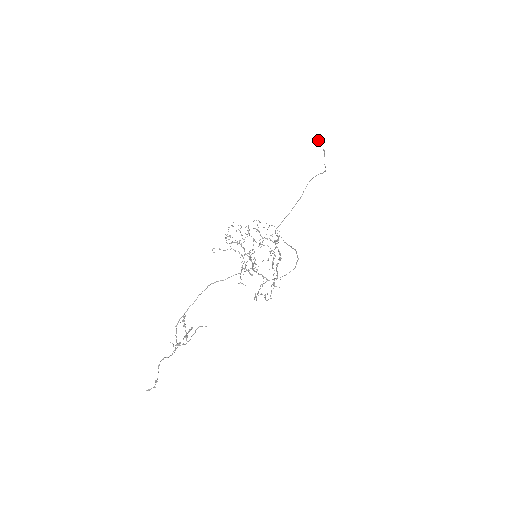
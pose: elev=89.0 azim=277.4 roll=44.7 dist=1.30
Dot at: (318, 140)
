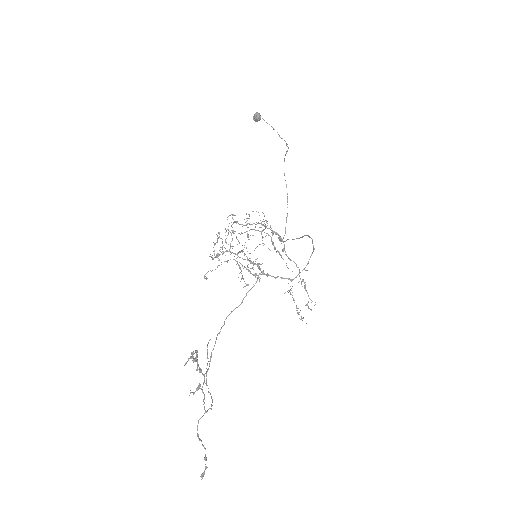
Dot at: (254, 116)
